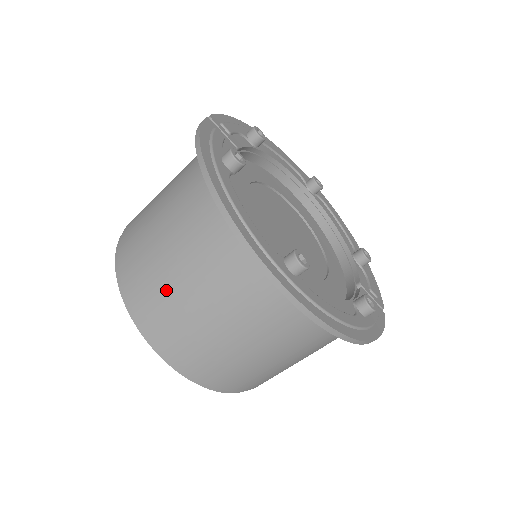
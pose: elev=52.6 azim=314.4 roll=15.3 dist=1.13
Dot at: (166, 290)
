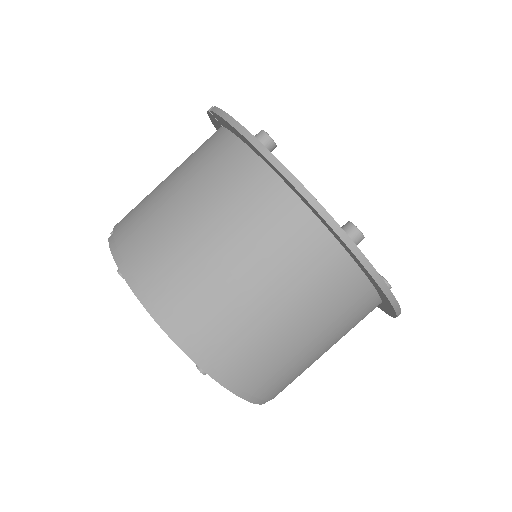
Dot at: (210, 283)
